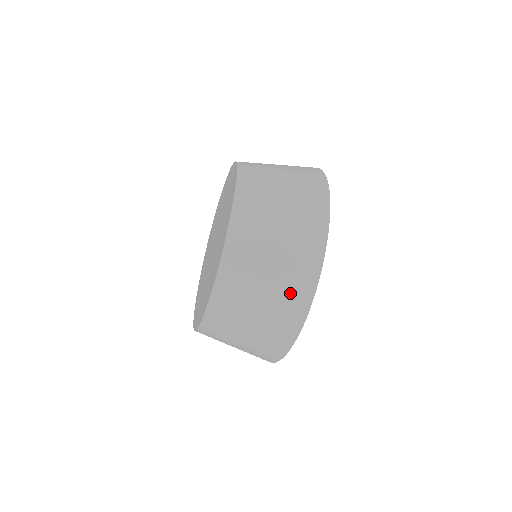
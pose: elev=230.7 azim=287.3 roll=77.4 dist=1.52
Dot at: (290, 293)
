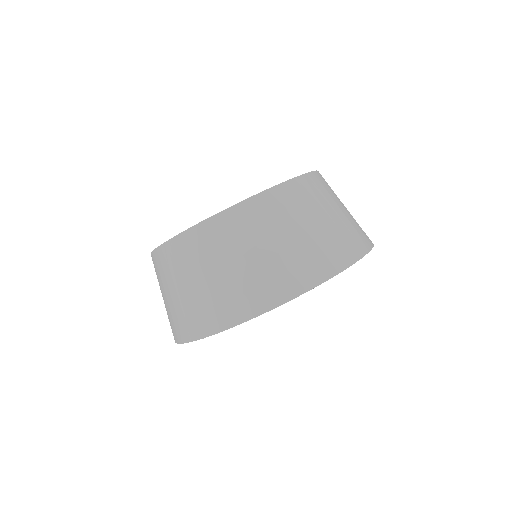
Dot at: (359, 228)
